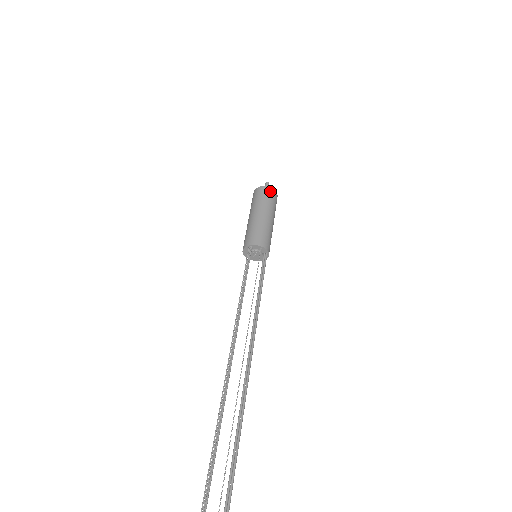
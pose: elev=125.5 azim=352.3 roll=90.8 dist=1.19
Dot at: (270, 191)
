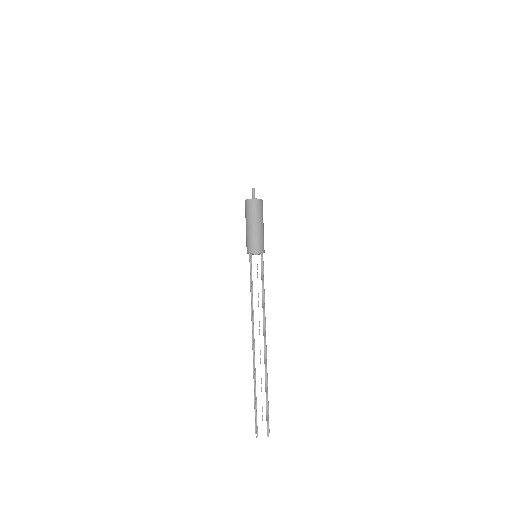
Dot at: (254, 202)
